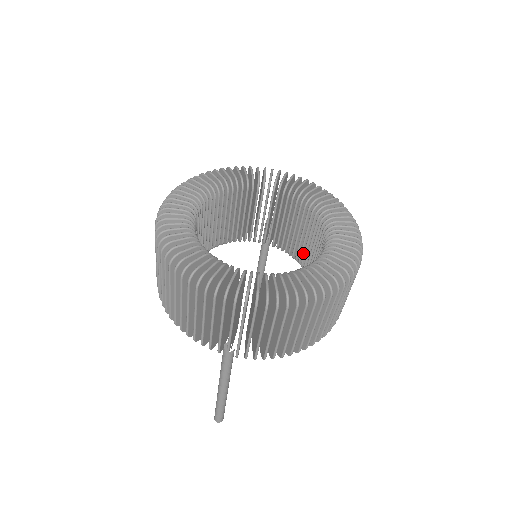
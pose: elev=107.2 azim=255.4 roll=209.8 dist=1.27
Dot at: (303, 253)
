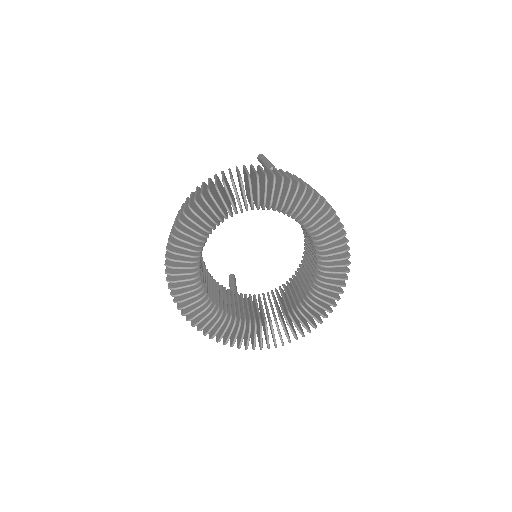
Dot at: occluded
